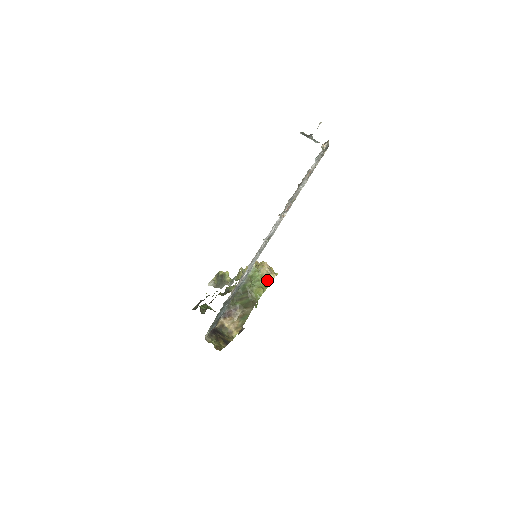
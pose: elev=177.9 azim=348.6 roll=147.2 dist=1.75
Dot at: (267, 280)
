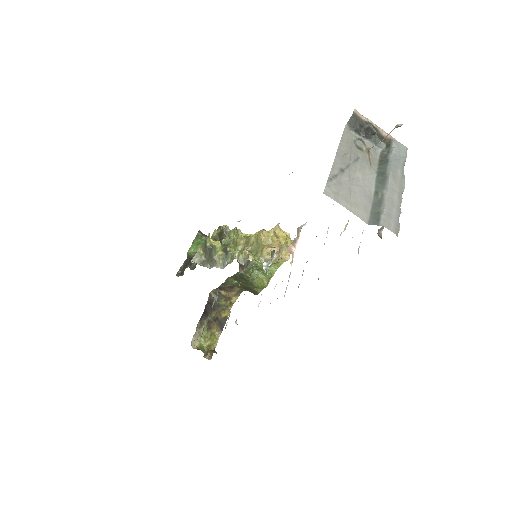
Dot at: occluded
